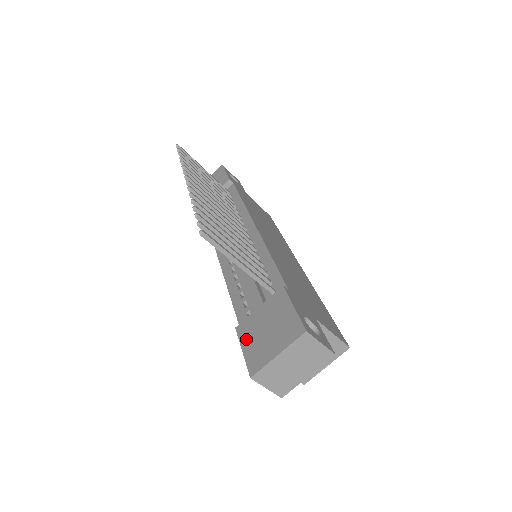
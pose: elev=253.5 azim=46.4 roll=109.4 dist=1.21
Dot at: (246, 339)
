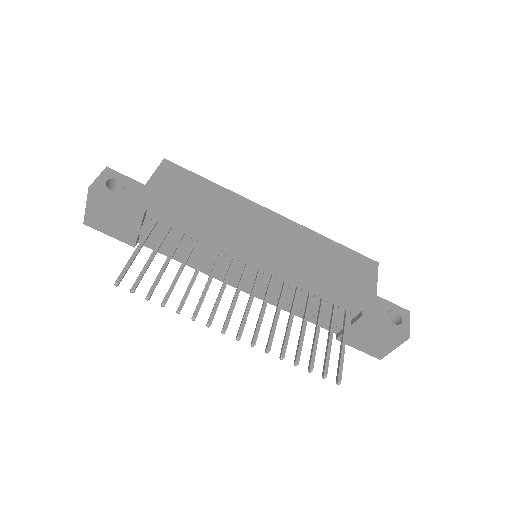
Dot at: (355, 345)
